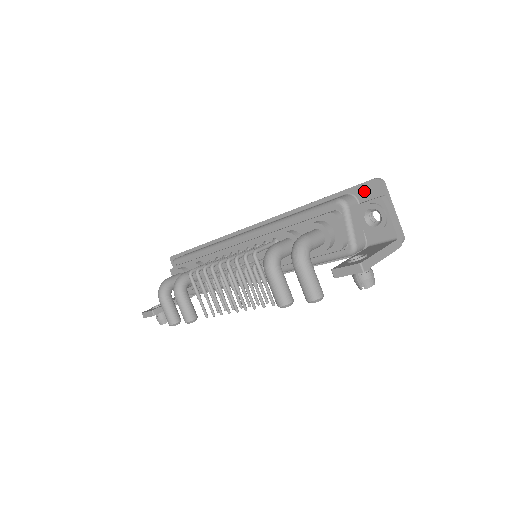
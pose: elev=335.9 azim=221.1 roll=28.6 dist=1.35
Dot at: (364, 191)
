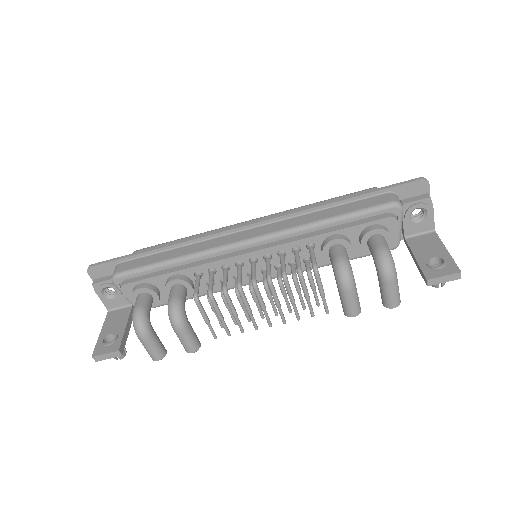
Dot at: (408, 190)
